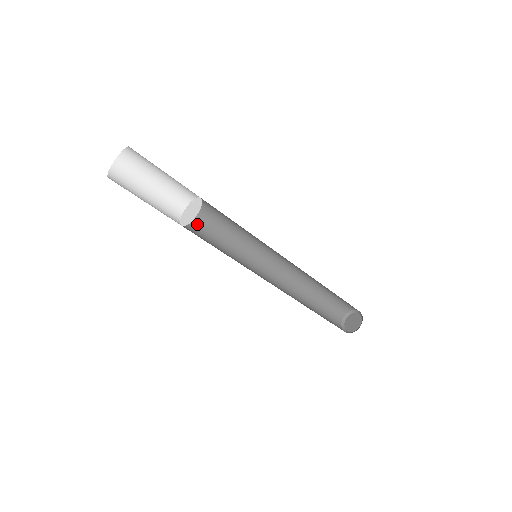
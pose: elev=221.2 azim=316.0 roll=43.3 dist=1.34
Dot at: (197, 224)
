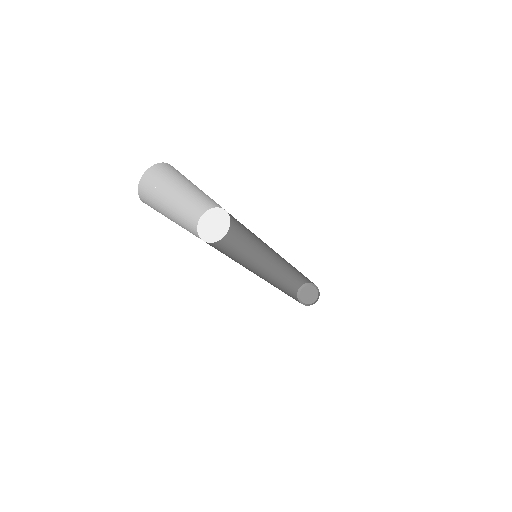
Dot at: occluded
